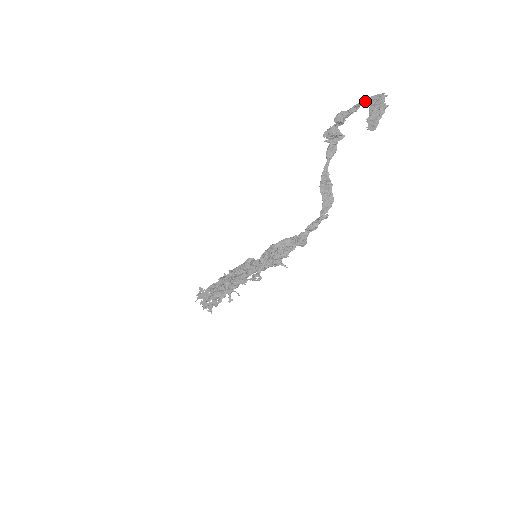
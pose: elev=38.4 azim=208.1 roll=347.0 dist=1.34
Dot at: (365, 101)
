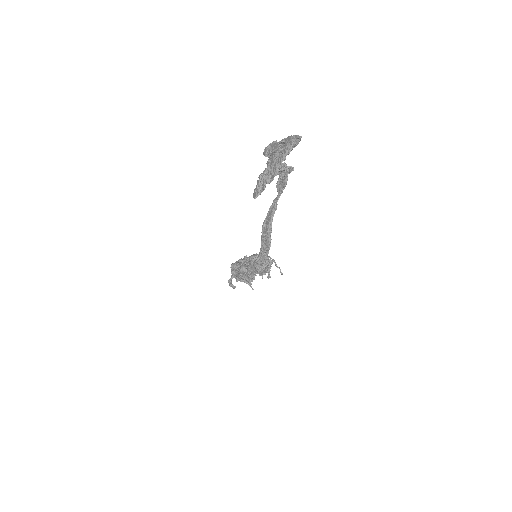
Dot at: (285, 140)
